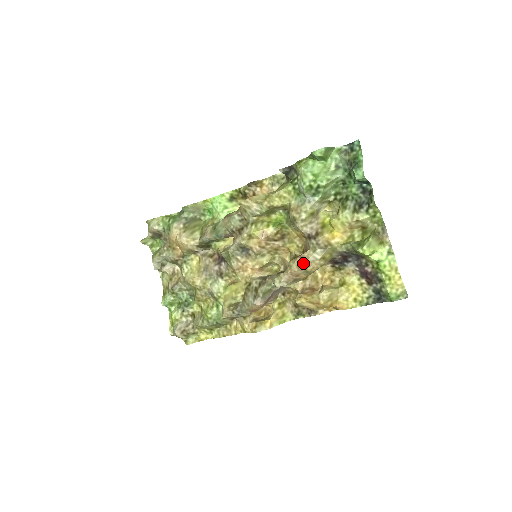
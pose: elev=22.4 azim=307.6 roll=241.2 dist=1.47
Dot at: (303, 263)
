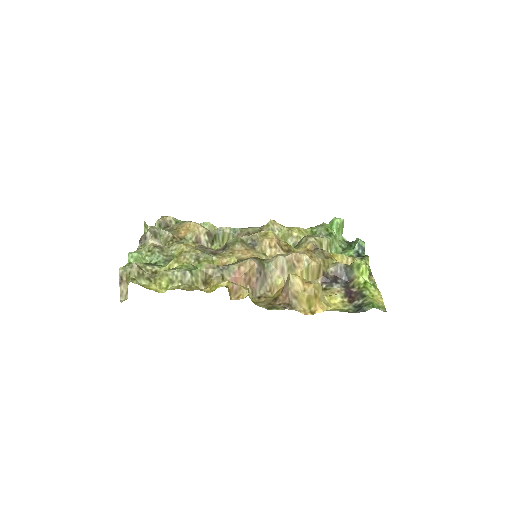
Dot at: (309, 253)
